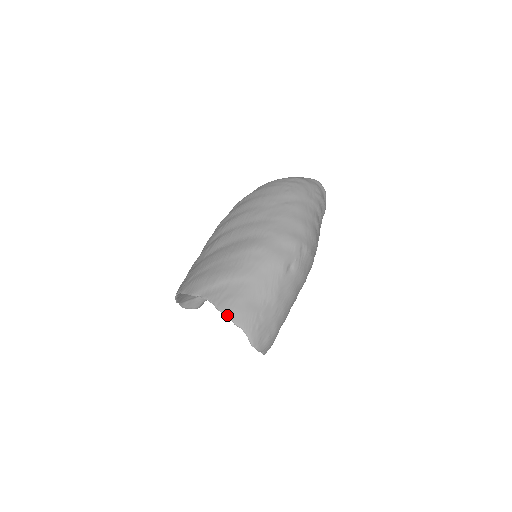
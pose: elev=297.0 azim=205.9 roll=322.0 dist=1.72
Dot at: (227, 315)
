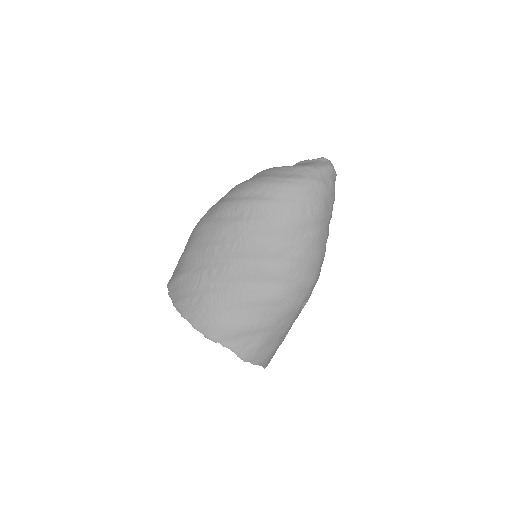
Dot at: occluded
